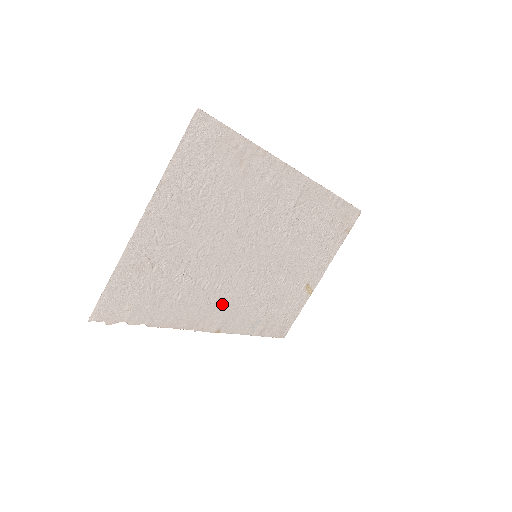
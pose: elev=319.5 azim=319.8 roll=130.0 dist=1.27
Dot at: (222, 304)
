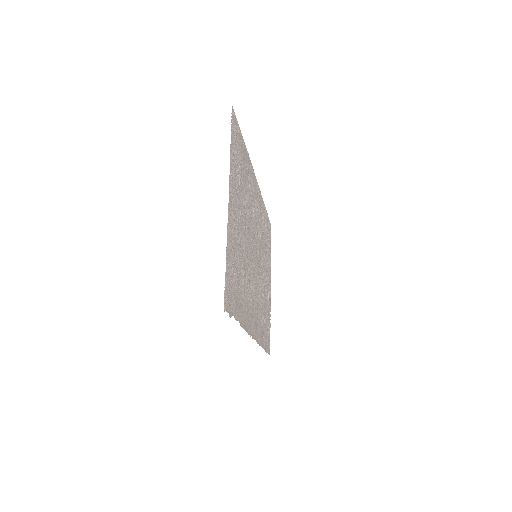
Dot at: (253, 307)
